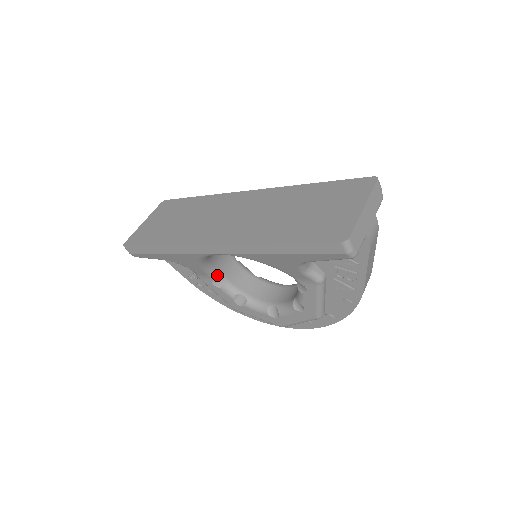
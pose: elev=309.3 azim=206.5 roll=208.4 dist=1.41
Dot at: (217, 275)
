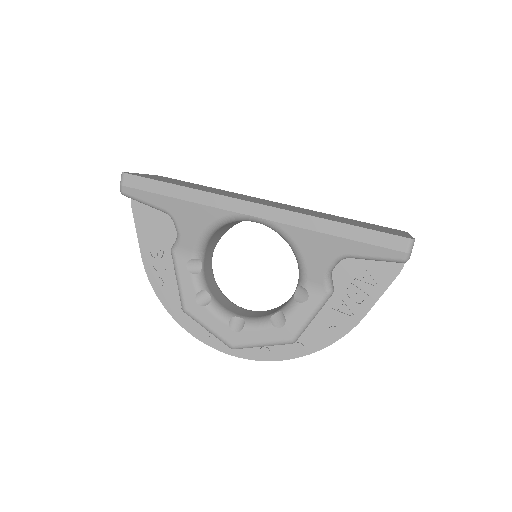
Dot at: (200, 258)
